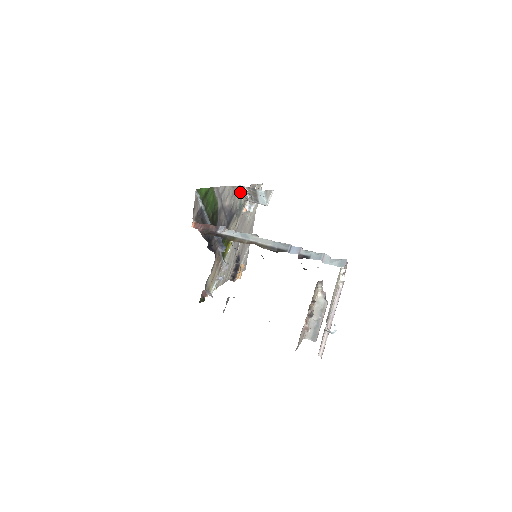
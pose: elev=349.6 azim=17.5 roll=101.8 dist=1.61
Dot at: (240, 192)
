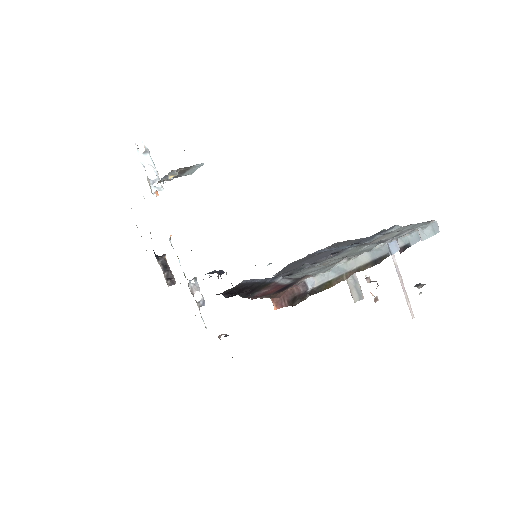
Dot at: occluded
